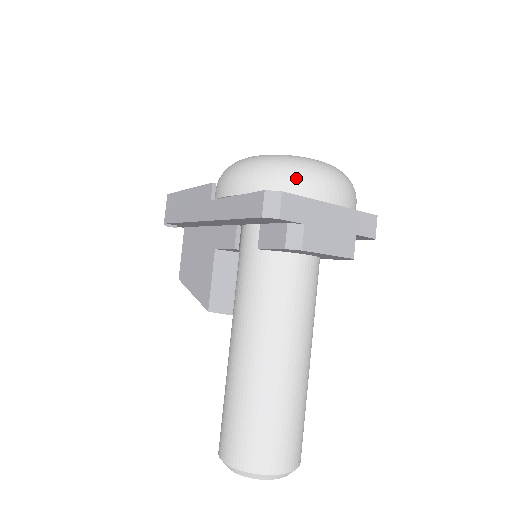
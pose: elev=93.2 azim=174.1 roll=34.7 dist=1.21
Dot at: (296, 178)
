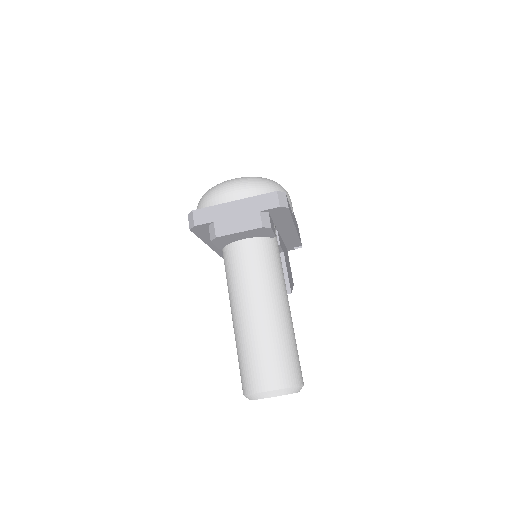
Dot at: (208, 198)
